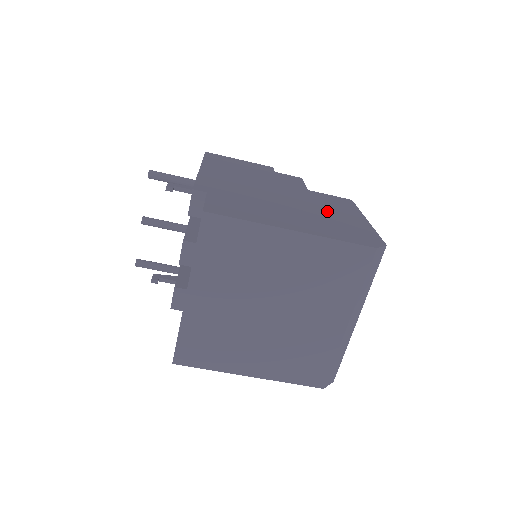
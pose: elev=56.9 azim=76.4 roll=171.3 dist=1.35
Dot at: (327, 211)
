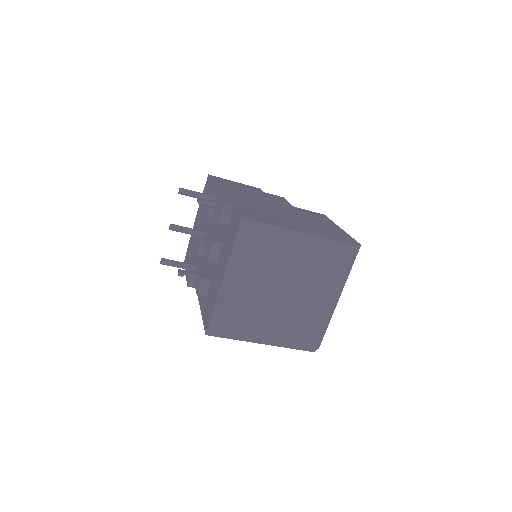
Dot at: (314, 222)
